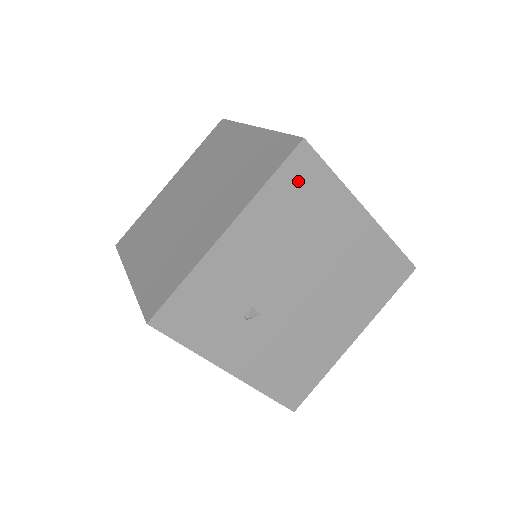
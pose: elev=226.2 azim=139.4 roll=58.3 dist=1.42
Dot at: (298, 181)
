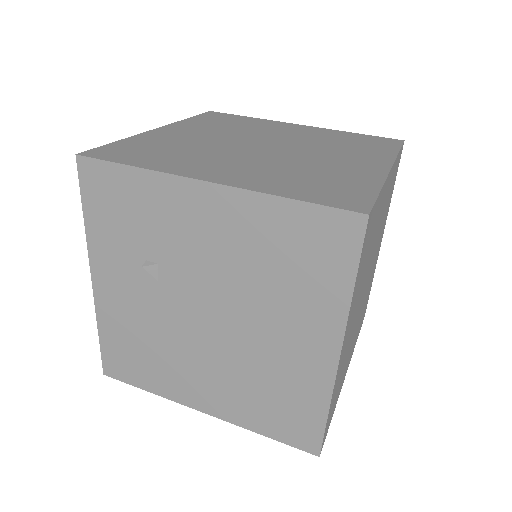
Dot at: (315, 239)
